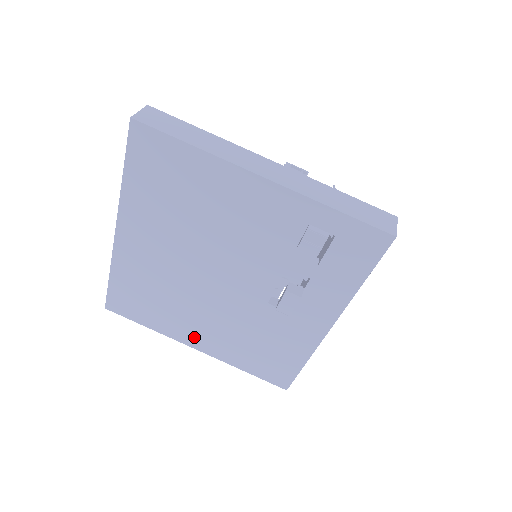
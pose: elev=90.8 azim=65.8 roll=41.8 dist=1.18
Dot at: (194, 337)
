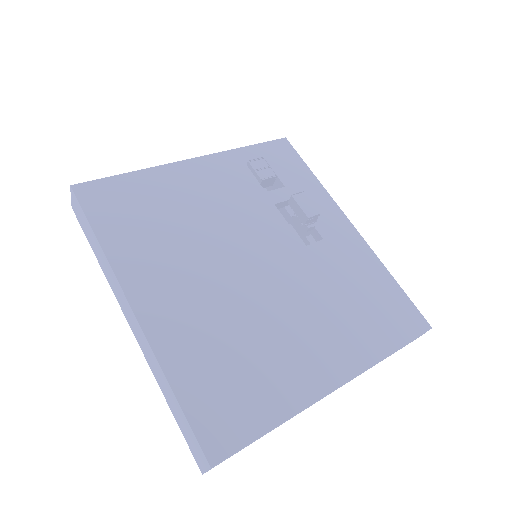
Dot at: (319, 367)
